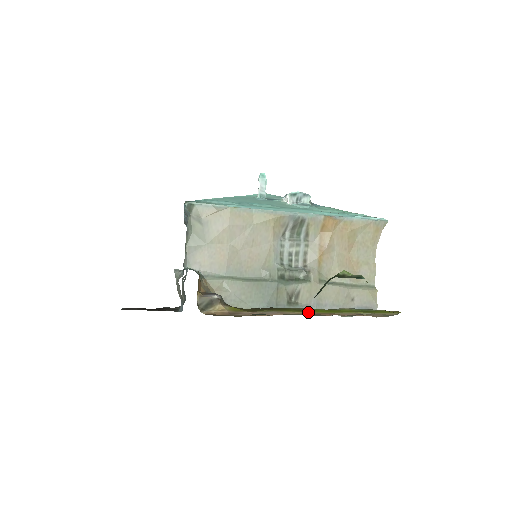
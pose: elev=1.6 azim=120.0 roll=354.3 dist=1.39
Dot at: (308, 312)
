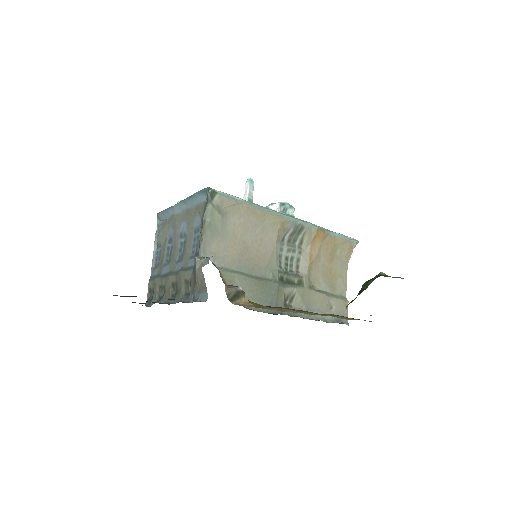
Dot at: (313, 313)
